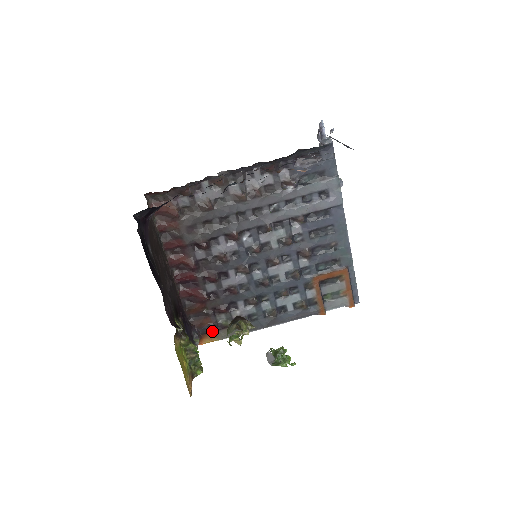
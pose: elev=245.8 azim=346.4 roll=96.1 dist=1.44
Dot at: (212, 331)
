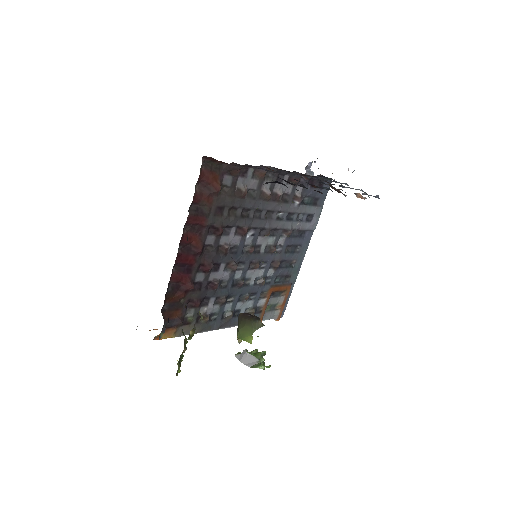
Dot at: (176, 326)
